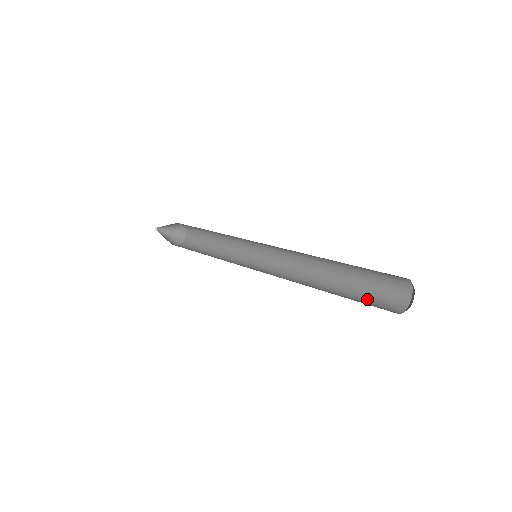
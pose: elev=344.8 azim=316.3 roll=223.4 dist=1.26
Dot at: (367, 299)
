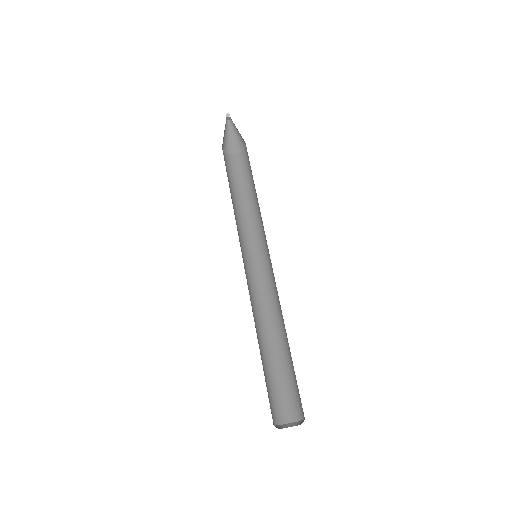
Dot at: (289, 383)
